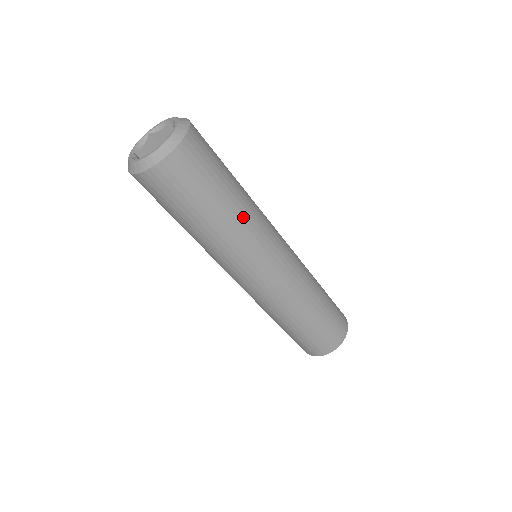
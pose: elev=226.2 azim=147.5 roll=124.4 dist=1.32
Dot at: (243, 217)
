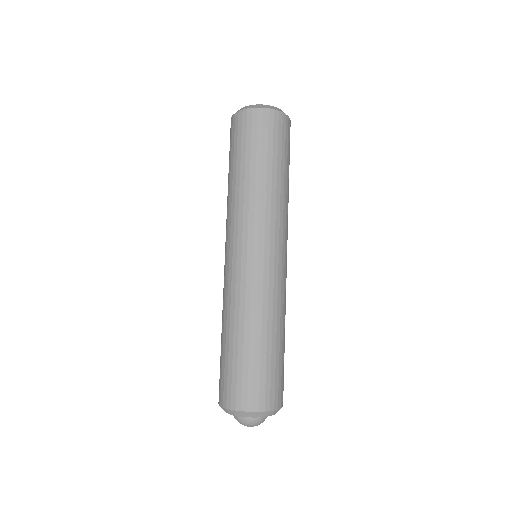
Dot at: (279, 194)
